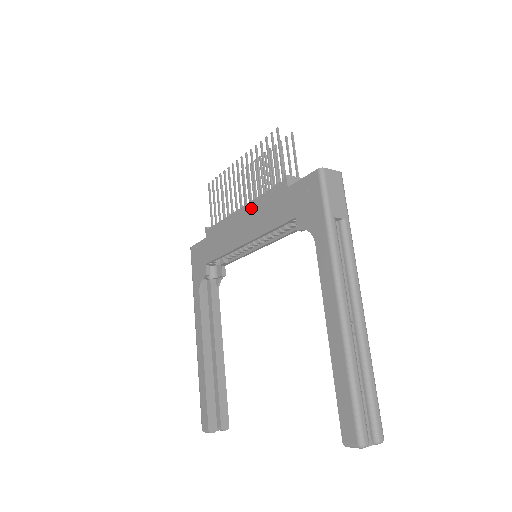
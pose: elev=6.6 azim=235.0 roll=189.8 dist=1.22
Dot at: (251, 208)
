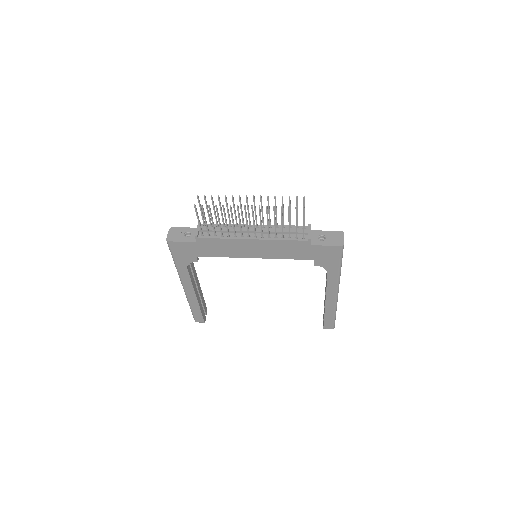
Dot at: (266, 244)
